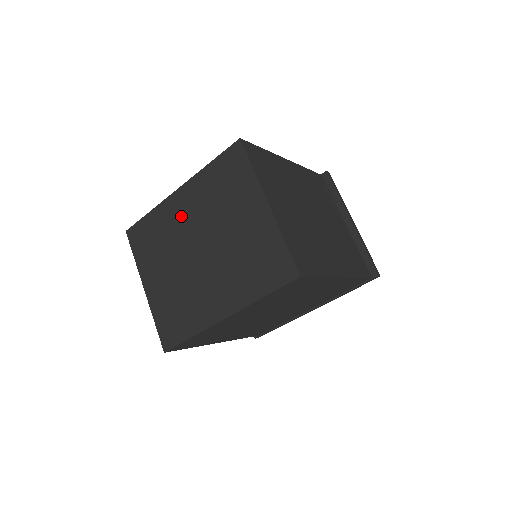
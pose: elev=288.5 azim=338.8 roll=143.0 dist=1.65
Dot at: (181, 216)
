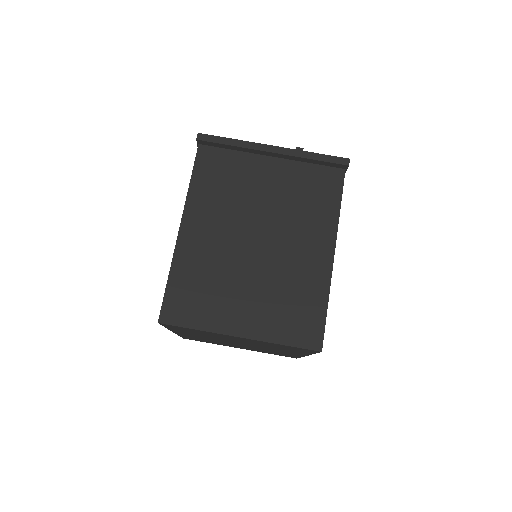
Dot at: occluded
